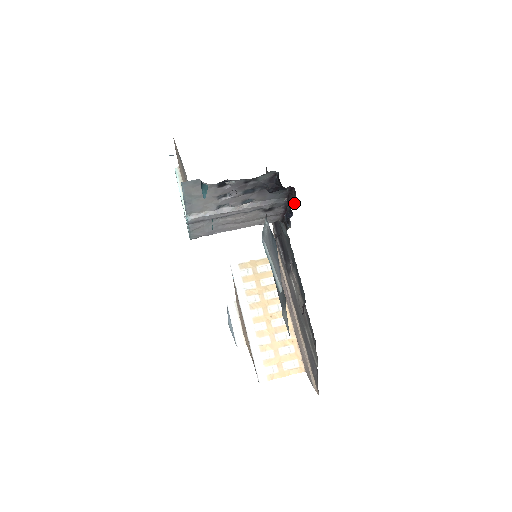
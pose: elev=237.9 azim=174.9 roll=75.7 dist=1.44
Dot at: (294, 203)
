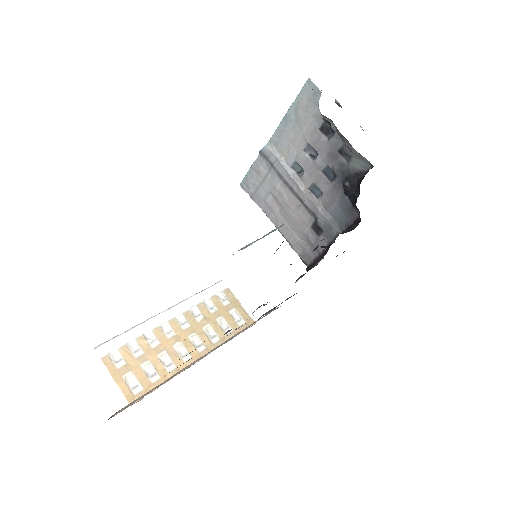
Dot at: occluded
